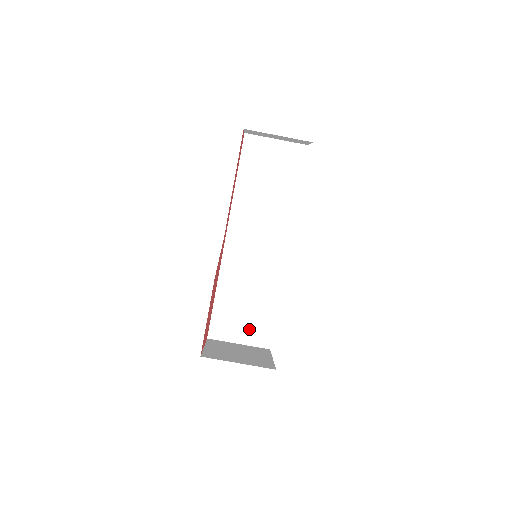
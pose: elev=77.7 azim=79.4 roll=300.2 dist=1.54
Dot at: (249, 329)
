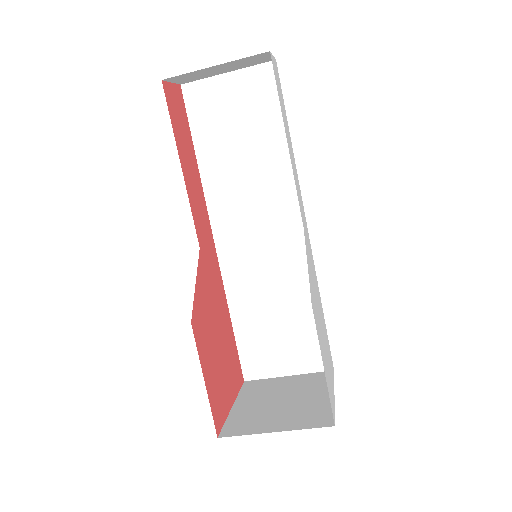
Dot at: (294, 352)
